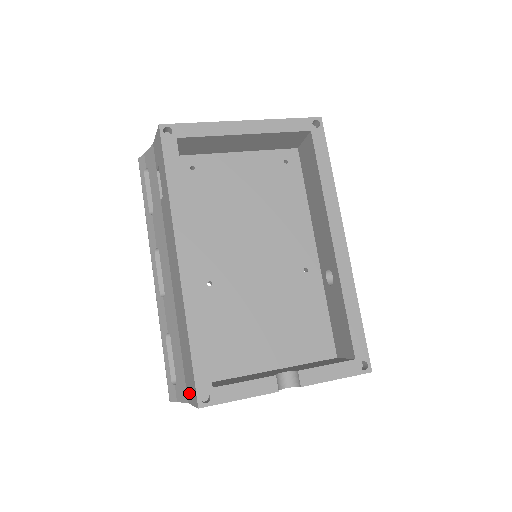
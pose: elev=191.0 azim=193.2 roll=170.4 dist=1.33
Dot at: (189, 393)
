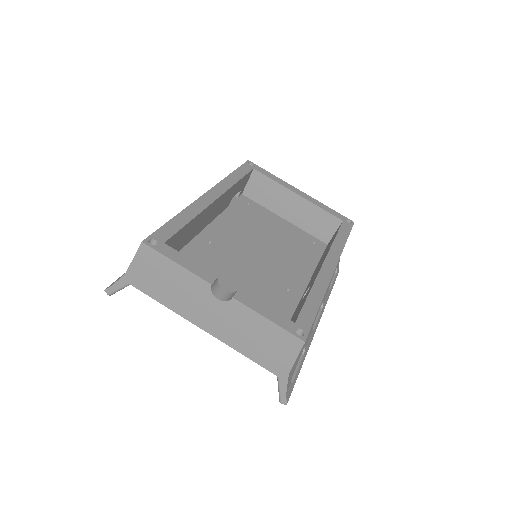
Dot at: occluded
